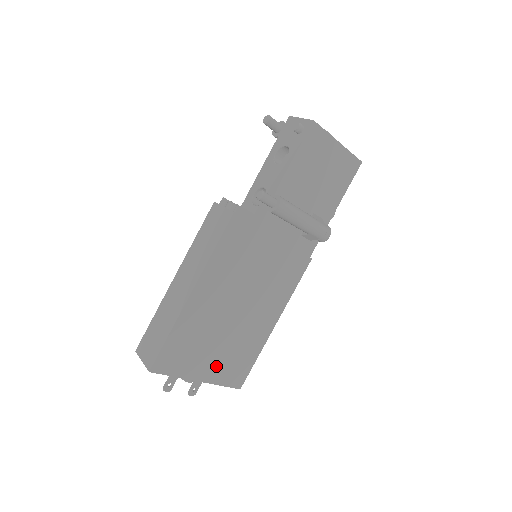
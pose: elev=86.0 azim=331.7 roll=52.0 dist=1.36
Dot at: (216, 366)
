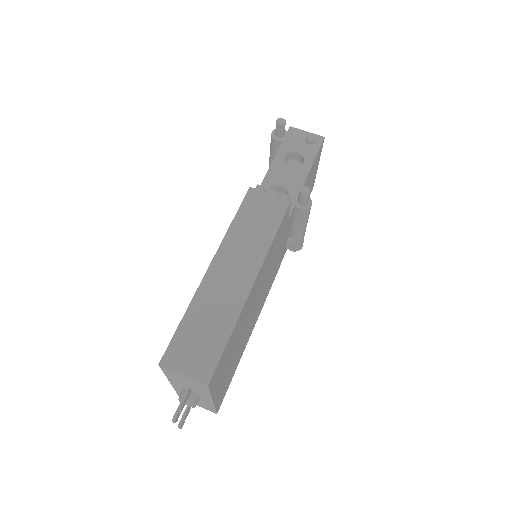
Dot at: (224, 381)
